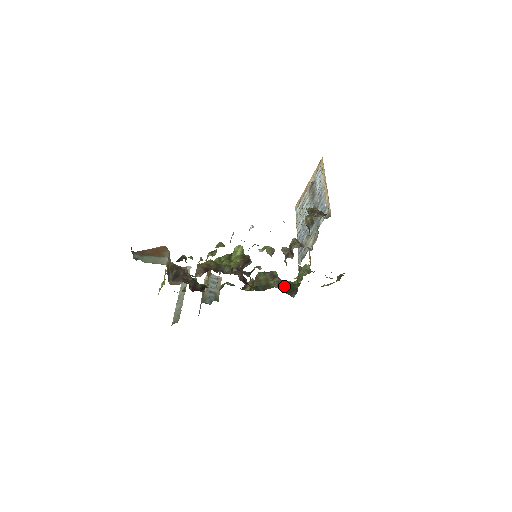
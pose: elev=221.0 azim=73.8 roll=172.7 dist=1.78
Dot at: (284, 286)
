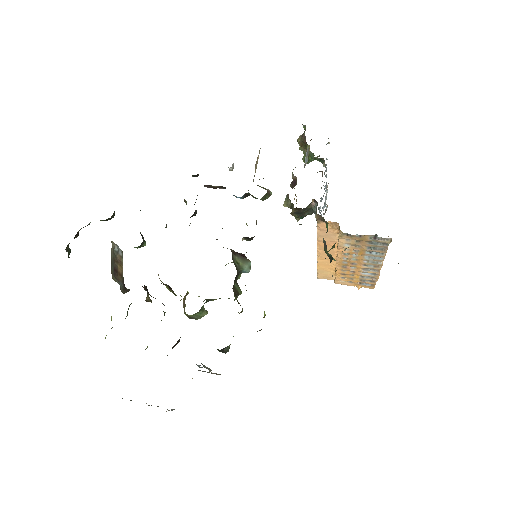
Dot at: occluded
